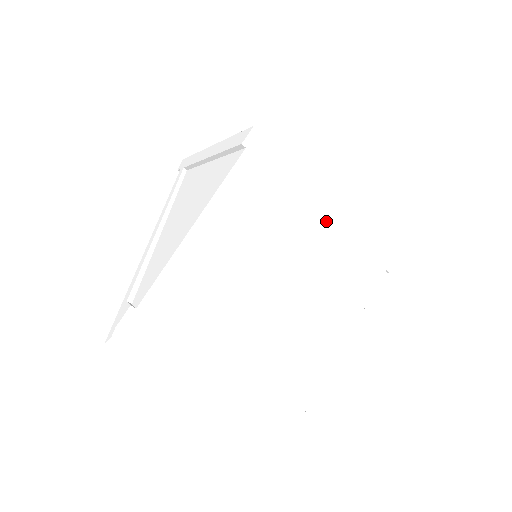
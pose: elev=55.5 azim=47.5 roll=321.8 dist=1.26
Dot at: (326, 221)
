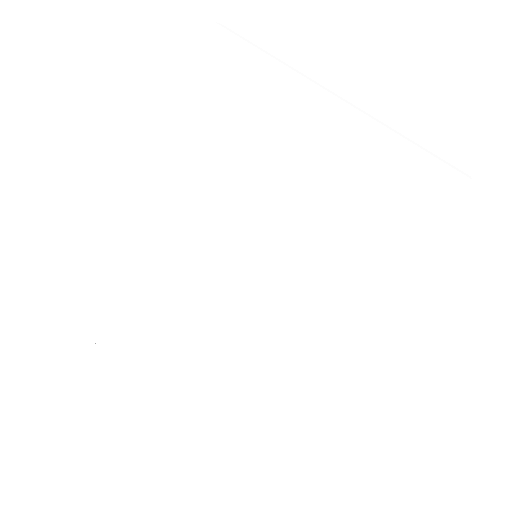
Dot at: occluded
